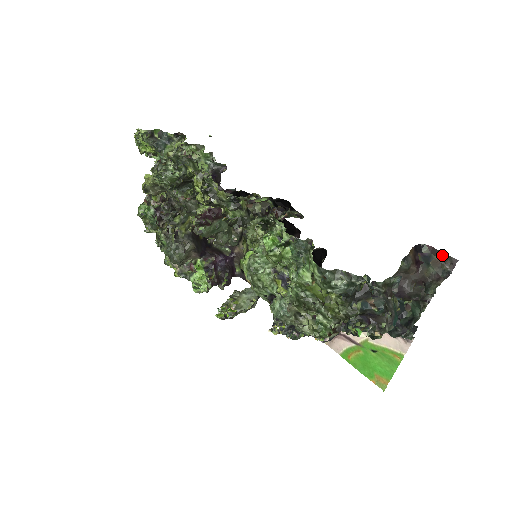
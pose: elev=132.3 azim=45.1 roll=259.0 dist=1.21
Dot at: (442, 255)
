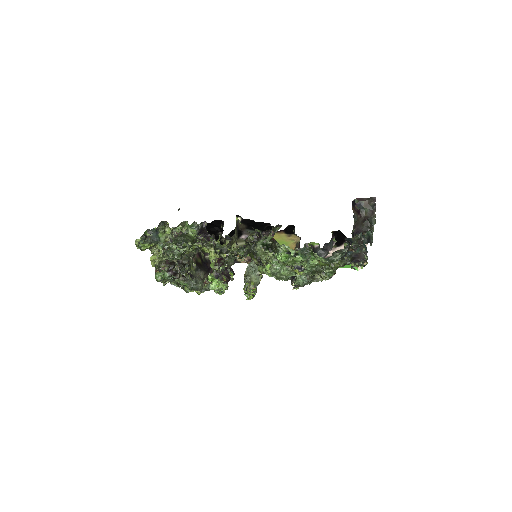
Dot at: (367, 199)
